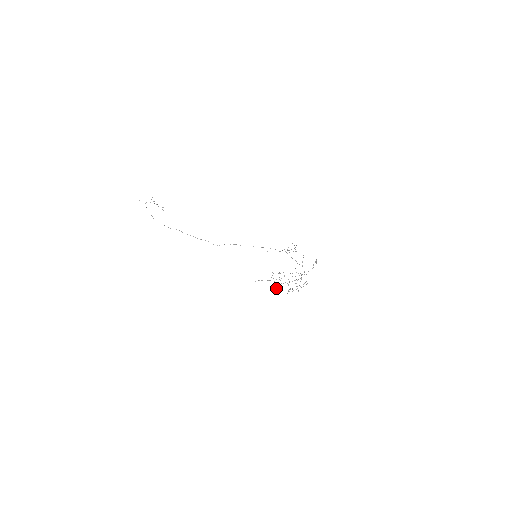
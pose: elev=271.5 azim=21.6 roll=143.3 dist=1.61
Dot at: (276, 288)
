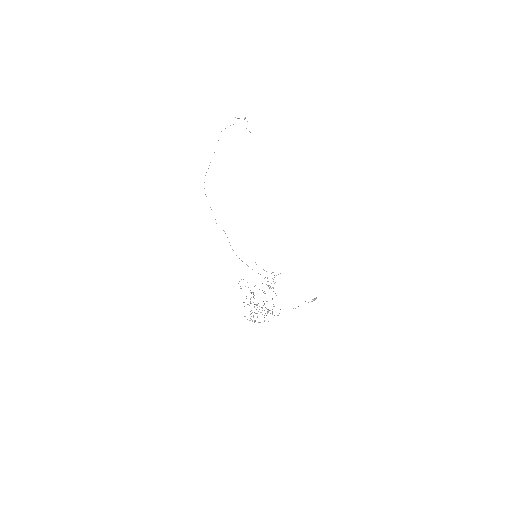
Dot at: occluded
